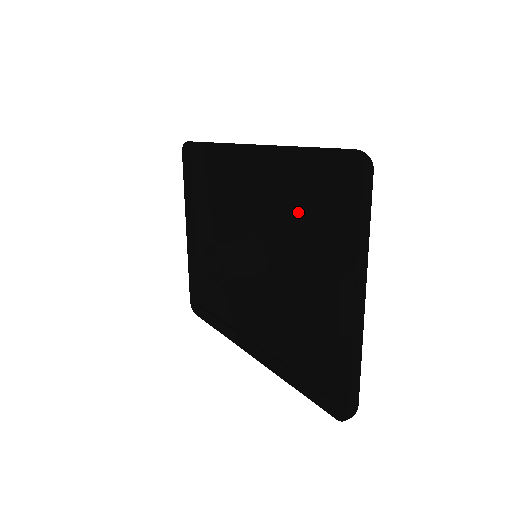
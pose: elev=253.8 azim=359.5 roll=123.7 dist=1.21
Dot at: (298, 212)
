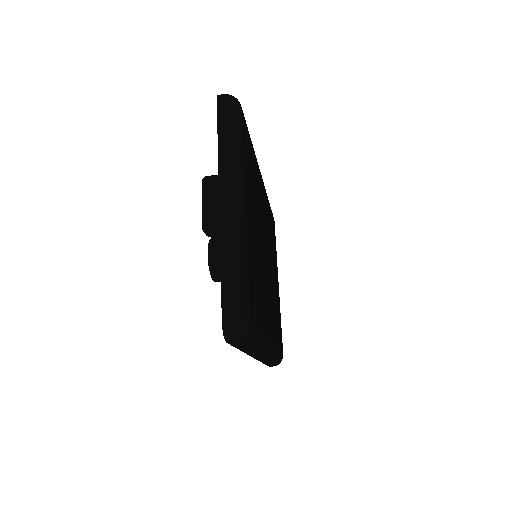
Dot at: occluded
